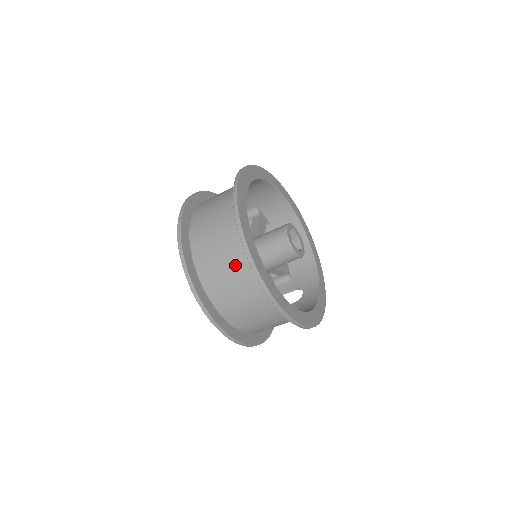
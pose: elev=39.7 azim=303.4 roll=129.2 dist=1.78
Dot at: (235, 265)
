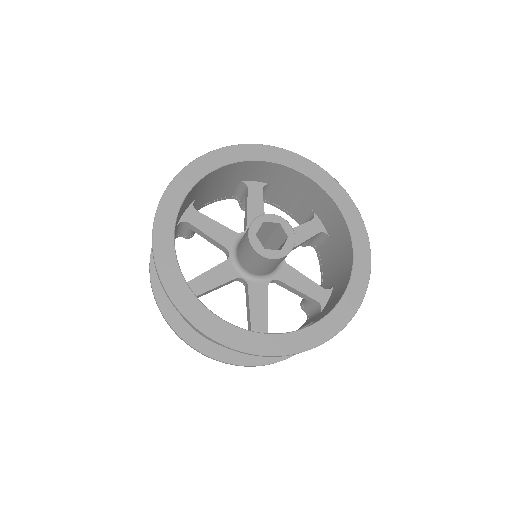
Dot at: occluded
